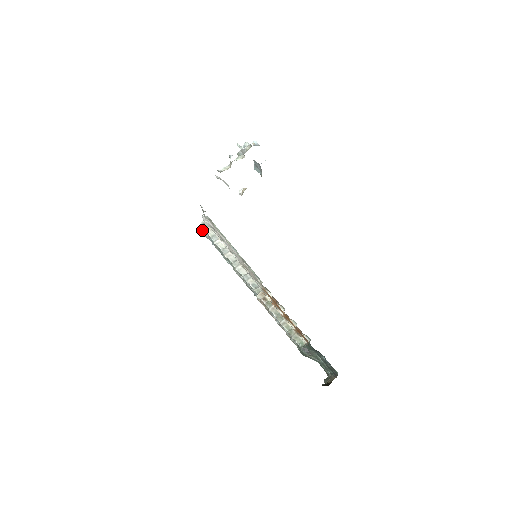
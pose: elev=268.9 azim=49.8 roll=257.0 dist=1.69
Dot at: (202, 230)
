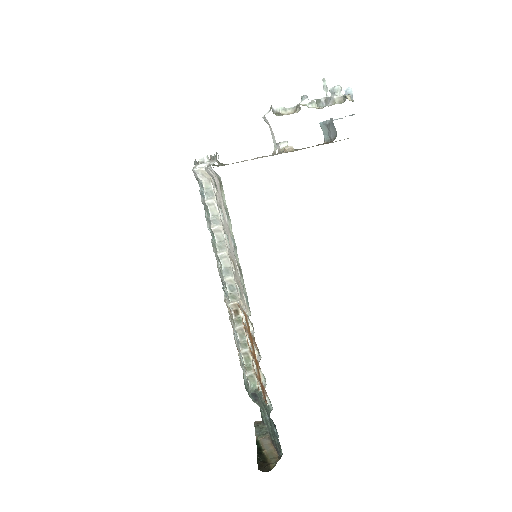
Dot at: (196, 173)
